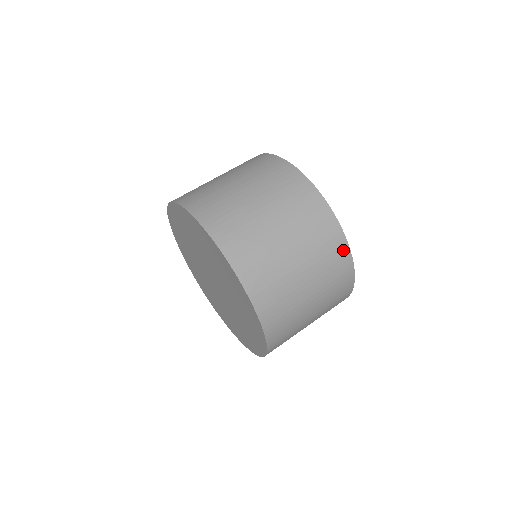
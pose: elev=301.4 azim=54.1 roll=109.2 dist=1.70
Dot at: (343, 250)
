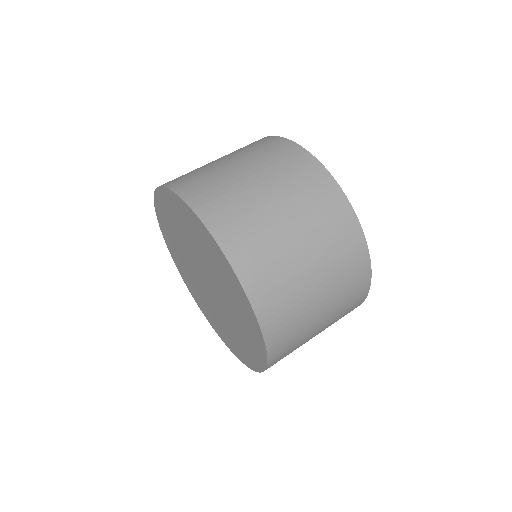
Dot at: (344, 209)
